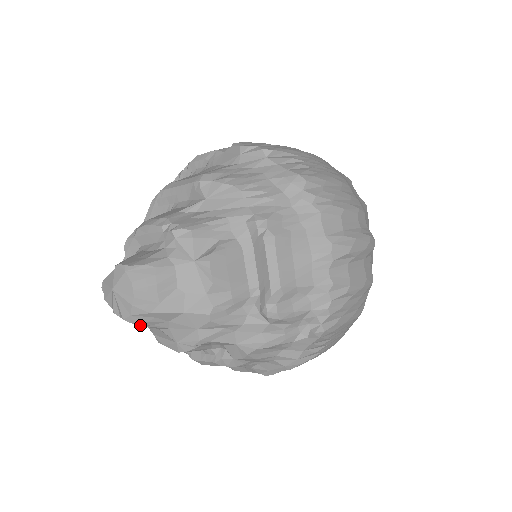
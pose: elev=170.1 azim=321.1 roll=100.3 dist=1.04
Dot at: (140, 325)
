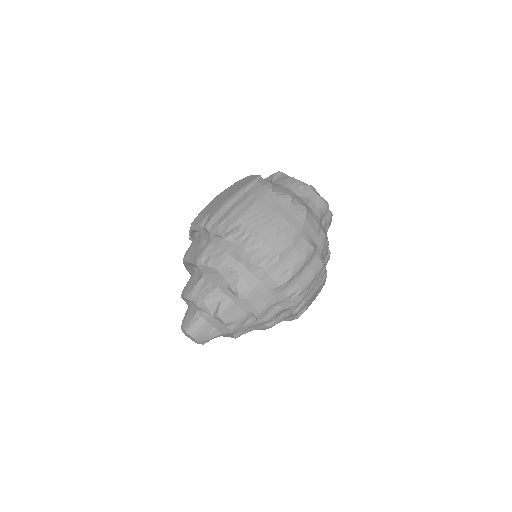
Dot at: (206, 342)
